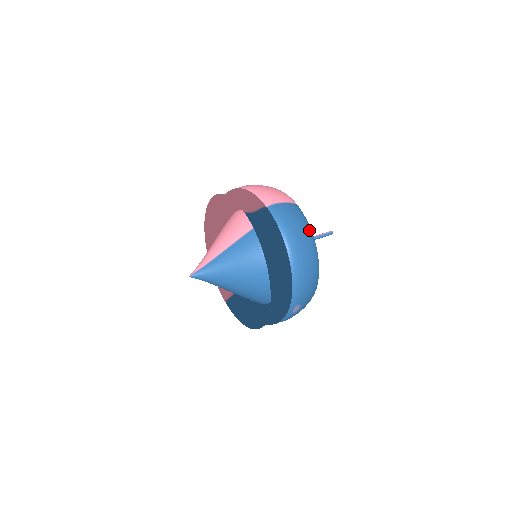
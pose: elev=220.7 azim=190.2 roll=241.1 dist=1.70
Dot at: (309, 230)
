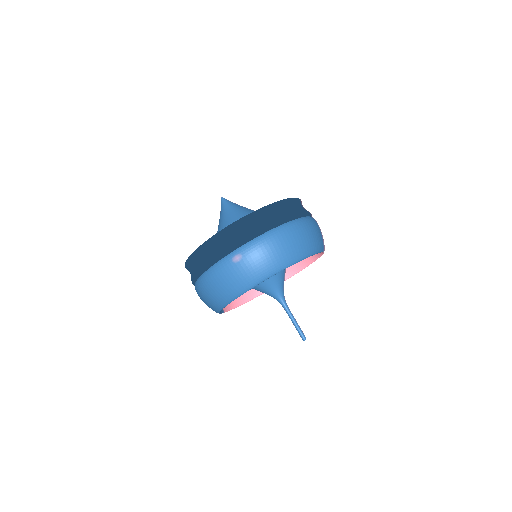
Dot at: (314, 249)
